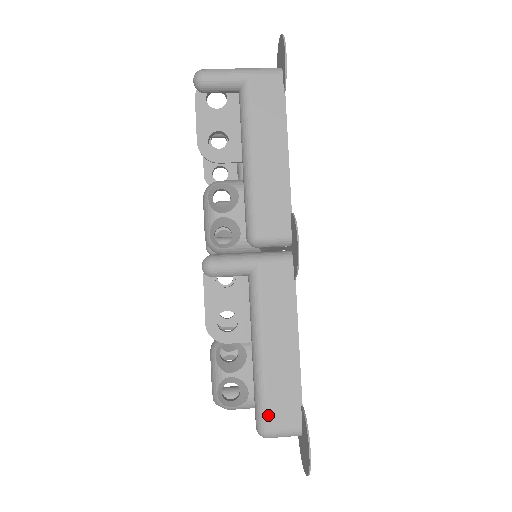
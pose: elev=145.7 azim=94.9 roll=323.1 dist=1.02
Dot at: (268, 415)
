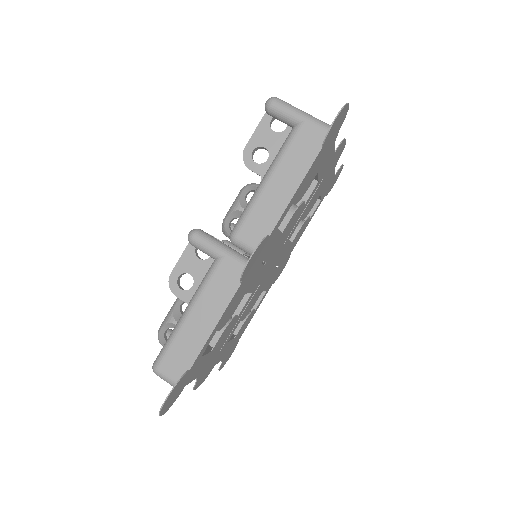
Dot at: (164, 359)
